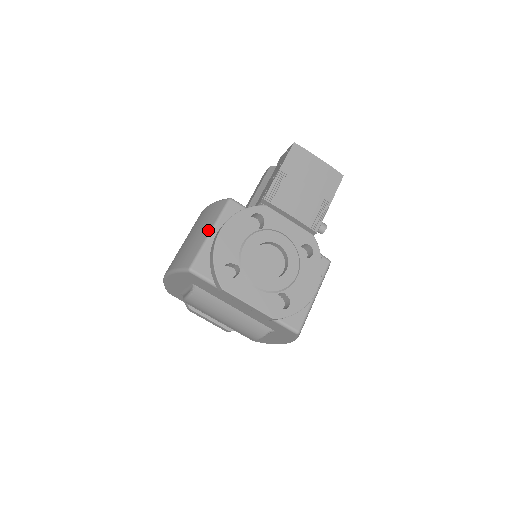
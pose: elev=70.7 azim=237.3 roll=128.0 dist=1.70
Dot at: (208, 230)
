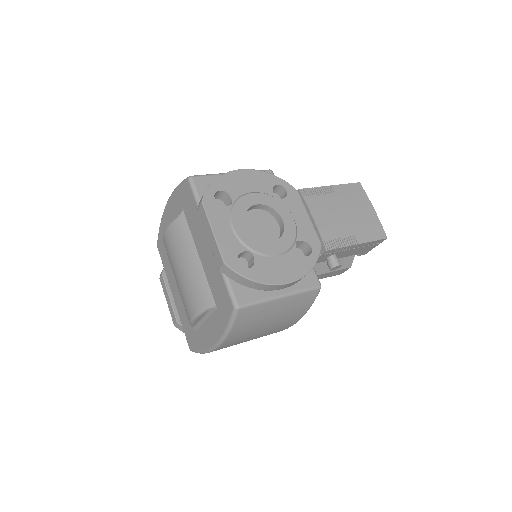
Dot at: occluded
